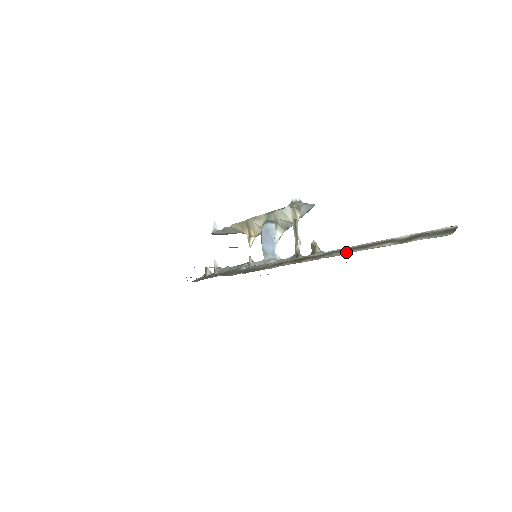
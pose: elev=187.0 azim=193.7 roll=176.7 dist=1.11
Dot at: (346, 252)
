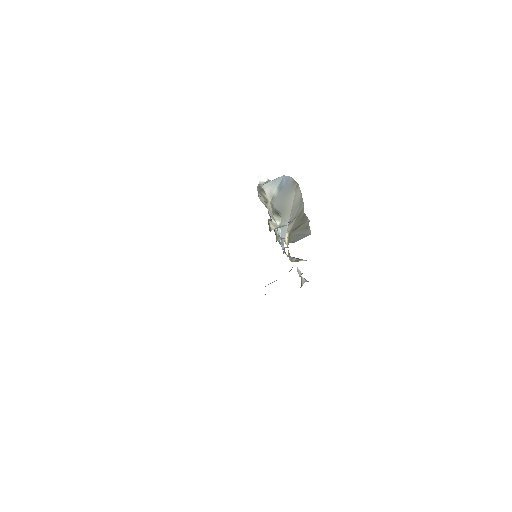
Dot at: occluded
